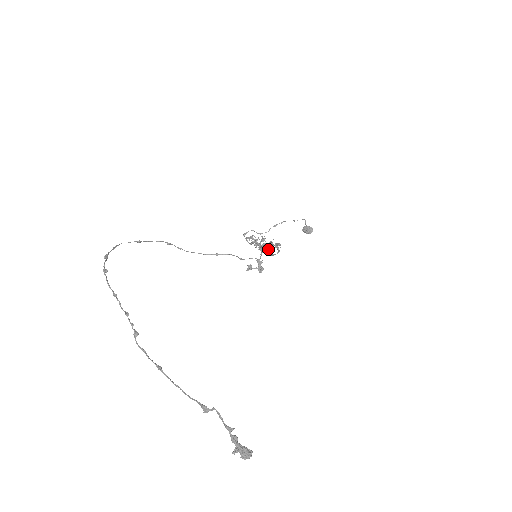
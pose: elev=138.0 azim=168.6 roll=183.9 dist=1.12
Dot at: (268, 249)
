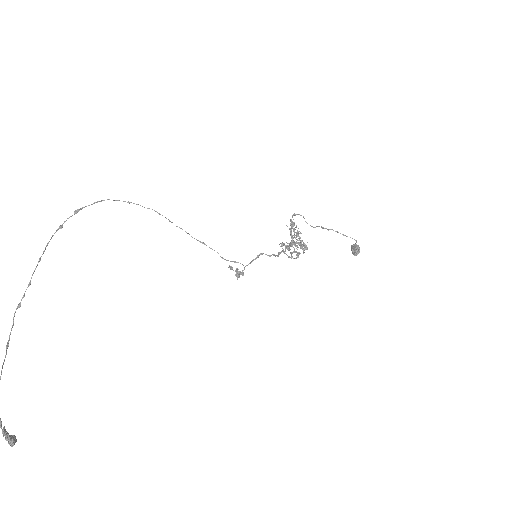
Dot at: occluded
